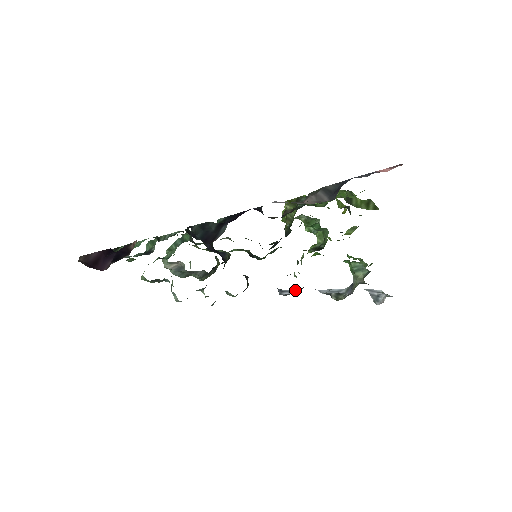
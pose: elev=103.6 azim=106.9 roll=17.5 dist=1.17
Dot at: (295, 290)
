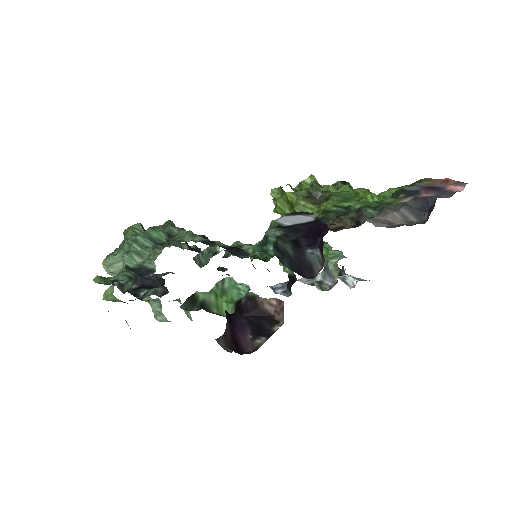
Dot at: (283, 285)
